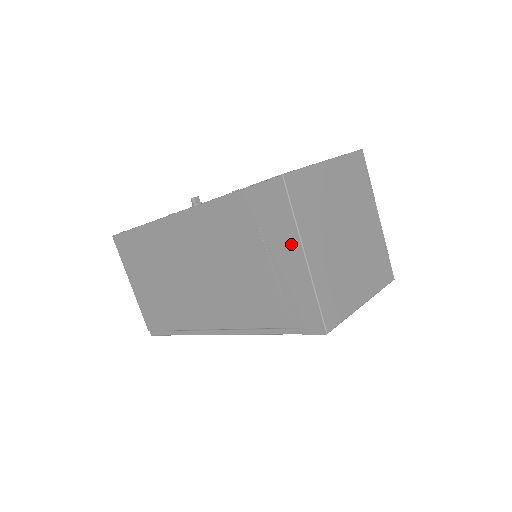
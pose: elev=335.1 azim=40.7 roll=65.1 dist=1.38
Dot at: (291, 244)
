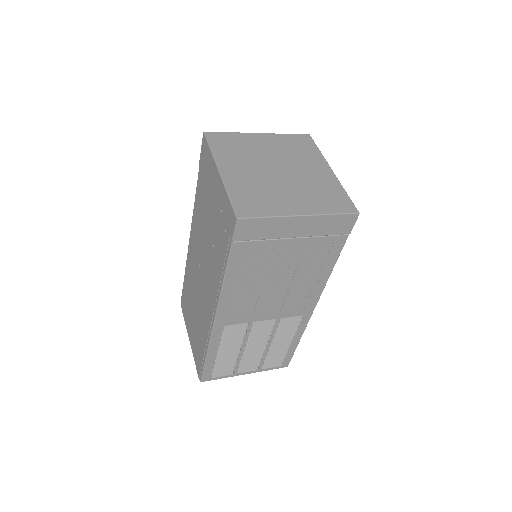
Dot at: (214, 172)
